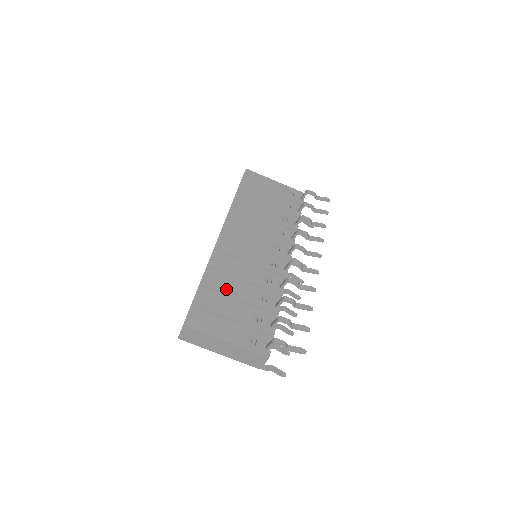
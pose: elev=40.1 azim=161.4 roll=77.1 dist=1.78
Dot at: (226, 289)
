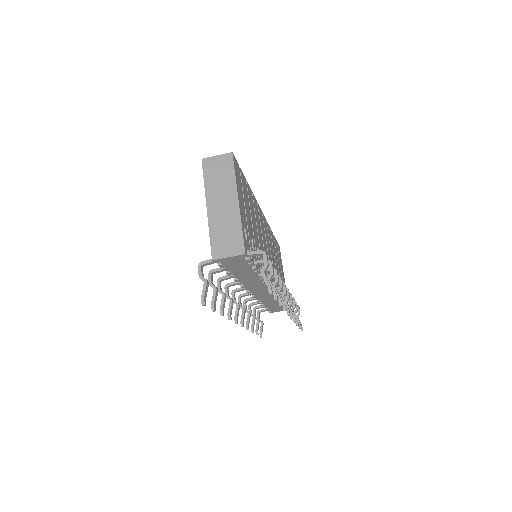
Dot at: occluded
